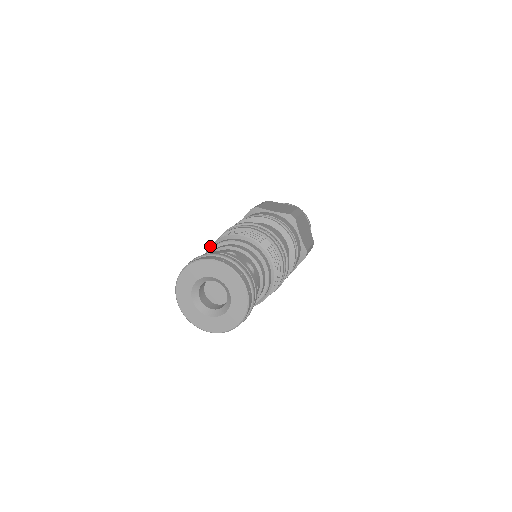
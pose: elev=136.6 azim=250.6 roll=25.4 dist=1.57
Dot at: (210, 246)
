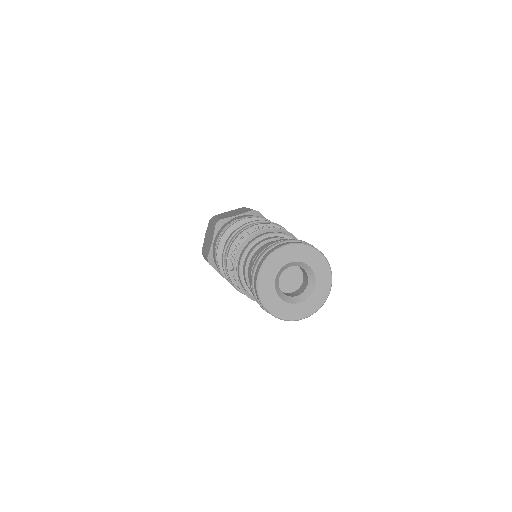
Dot at: (235, 257)
